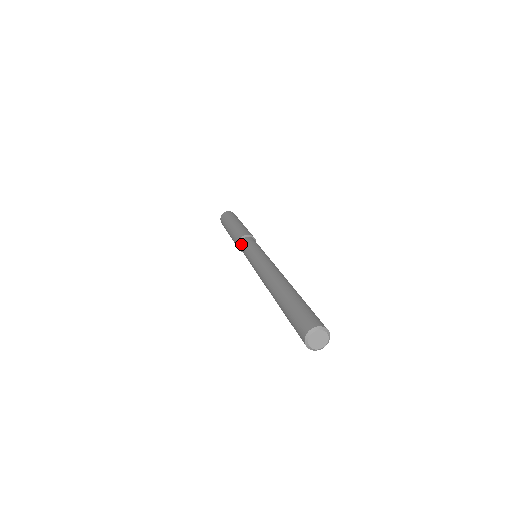
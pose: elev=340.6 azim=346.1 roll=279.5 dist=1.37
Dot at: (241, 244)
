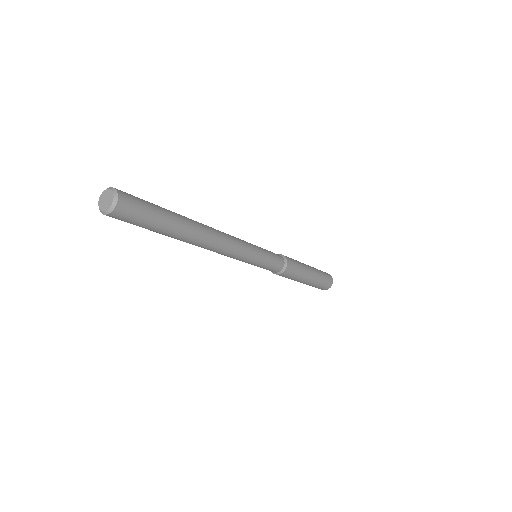
Dot at: occluded
